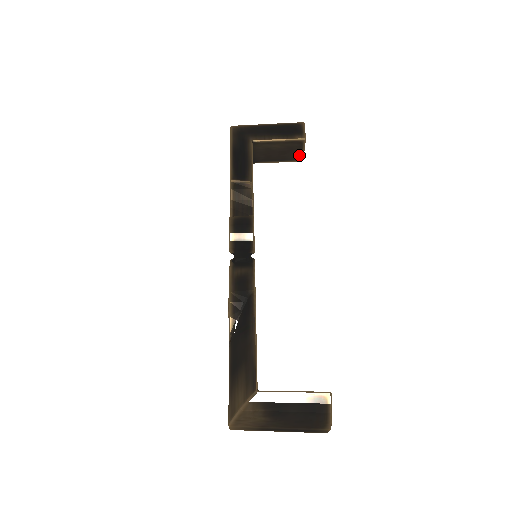
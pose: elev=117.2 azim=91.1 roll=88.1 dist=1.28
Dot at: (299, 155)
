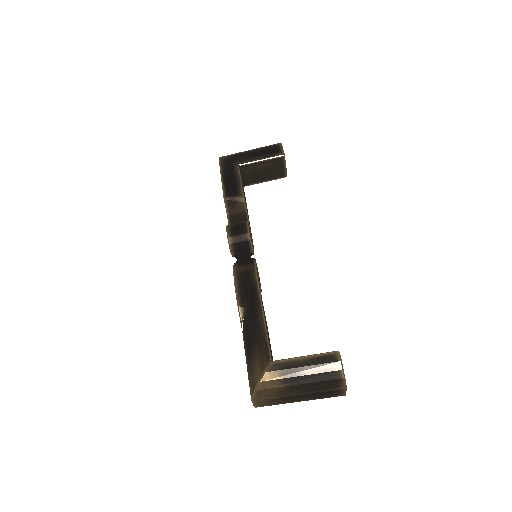
Dot at: (282, 171)
